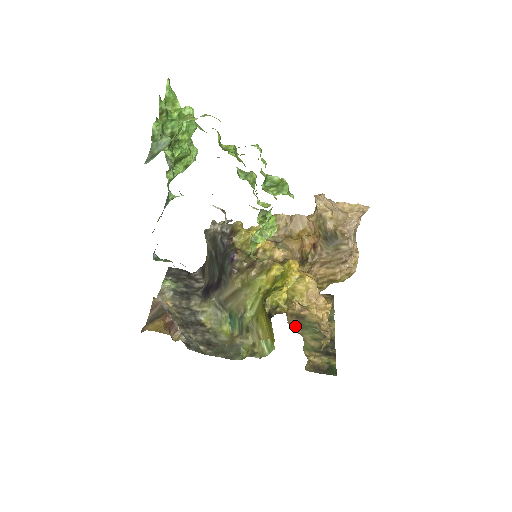
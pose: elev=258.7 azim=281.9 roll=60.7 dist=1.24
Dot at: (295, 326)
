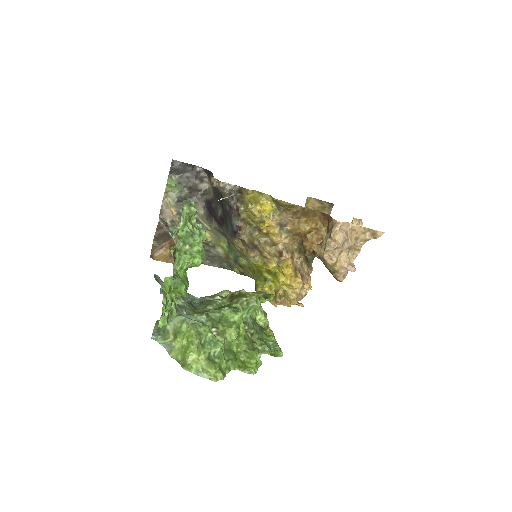
Dot at: occluded
